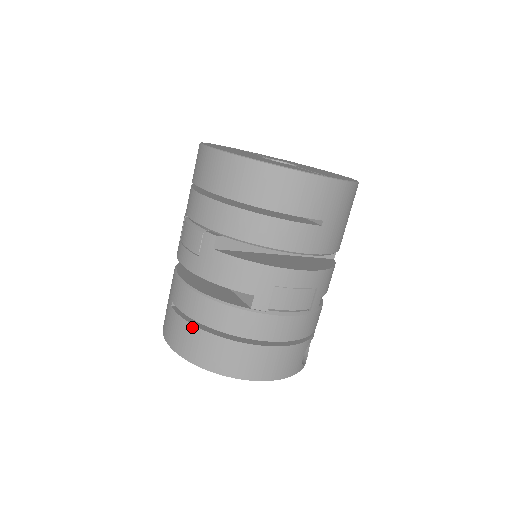
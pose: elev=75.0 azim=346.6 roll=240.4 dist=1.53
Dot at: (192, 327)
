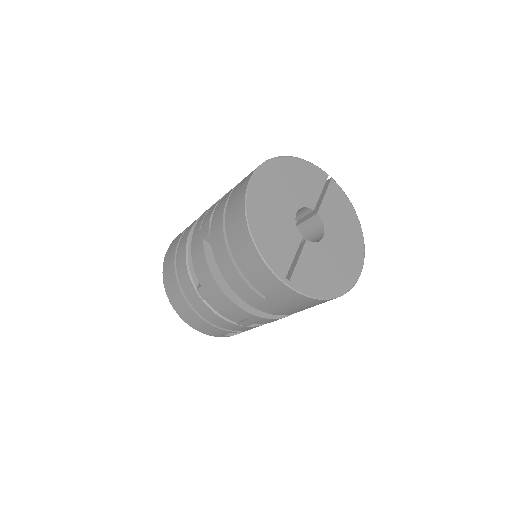
Dot at: (174, 258)
